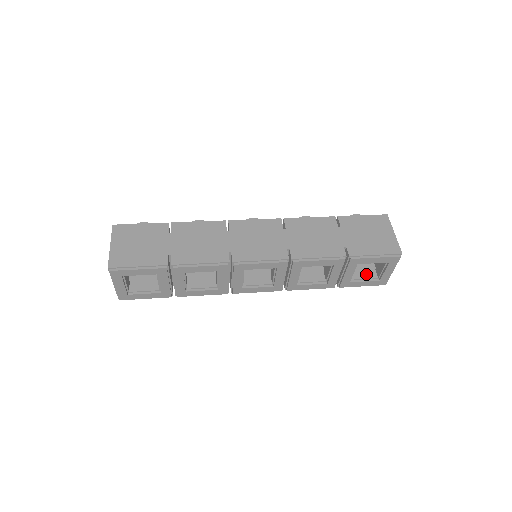
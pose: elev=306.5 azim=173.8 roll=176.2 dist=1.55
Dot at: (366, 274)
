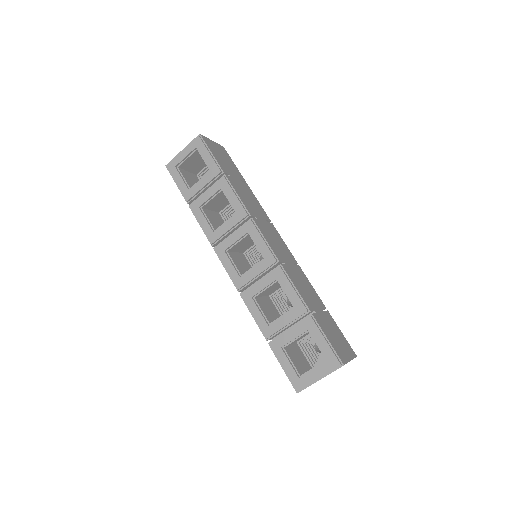
Dot at: (296, 363)
